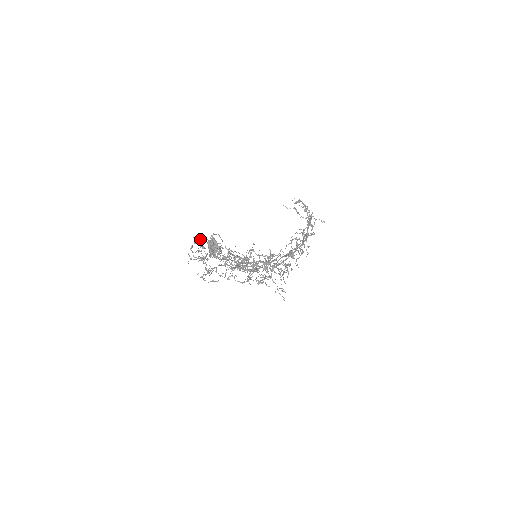
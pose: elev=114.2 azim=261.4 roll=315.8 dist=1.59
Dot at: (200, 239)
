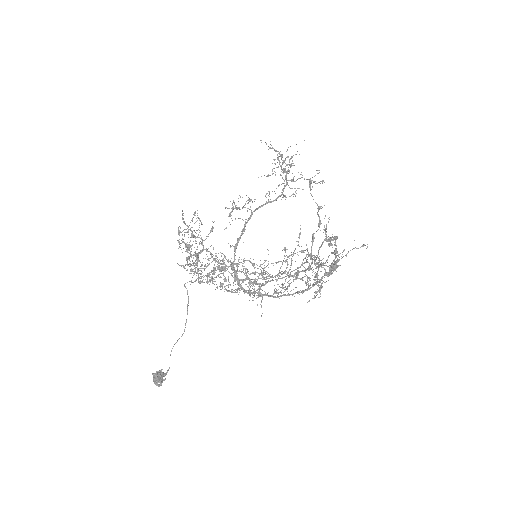
Dot at: (189, 229)
